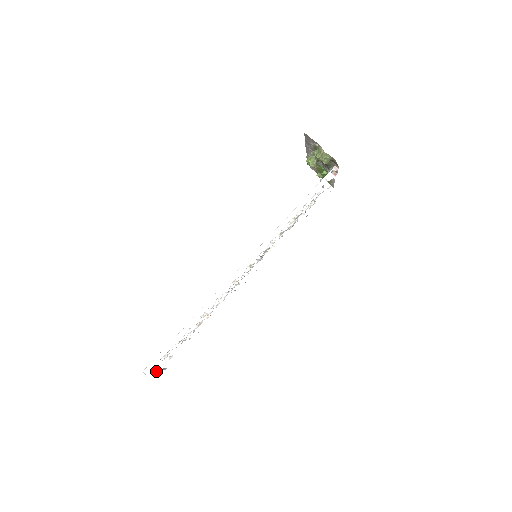
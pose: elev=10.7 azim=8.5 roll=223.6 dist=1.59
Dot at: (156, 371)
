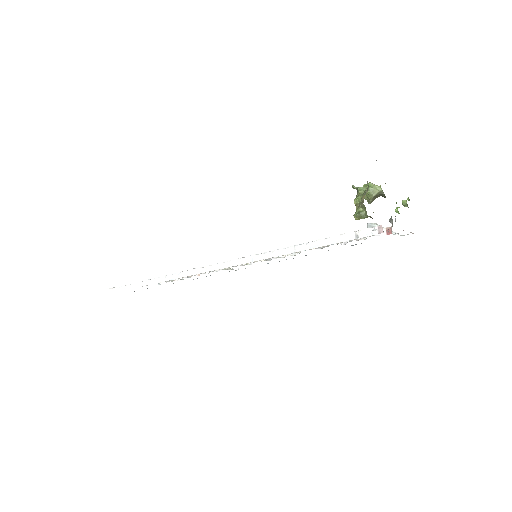
Dot at: occluded
